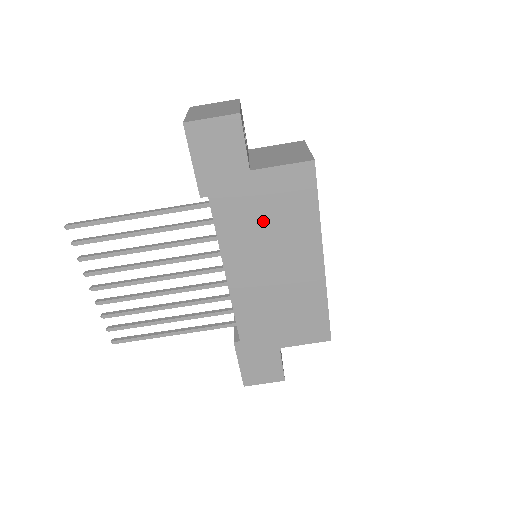
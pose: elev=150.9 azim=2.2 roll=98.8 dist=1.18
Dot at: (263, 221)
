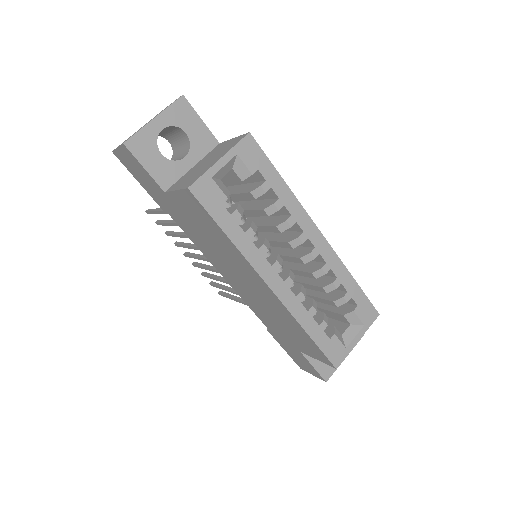
Dot at: (205, 237)
